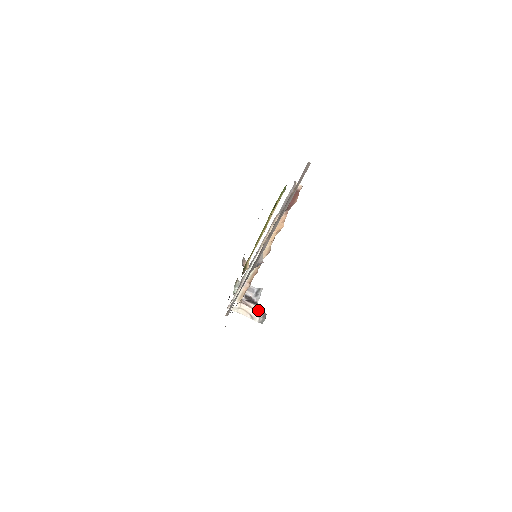
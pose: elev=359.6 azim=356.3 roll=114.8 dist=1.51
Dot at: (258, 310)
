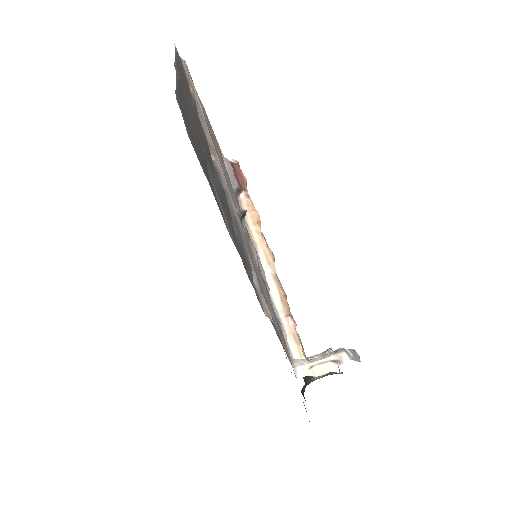
Dot at: (337, 349)
